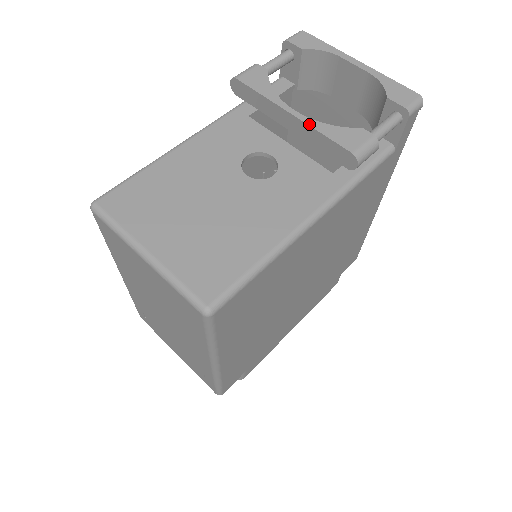
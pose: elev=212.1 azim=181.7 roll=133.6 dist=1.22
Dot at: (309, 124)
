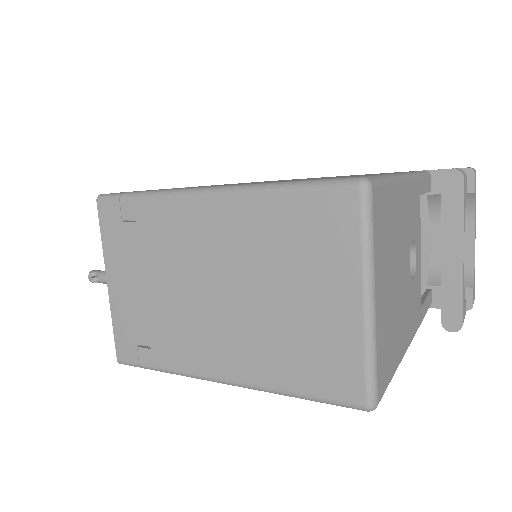
Dot at: occluded
